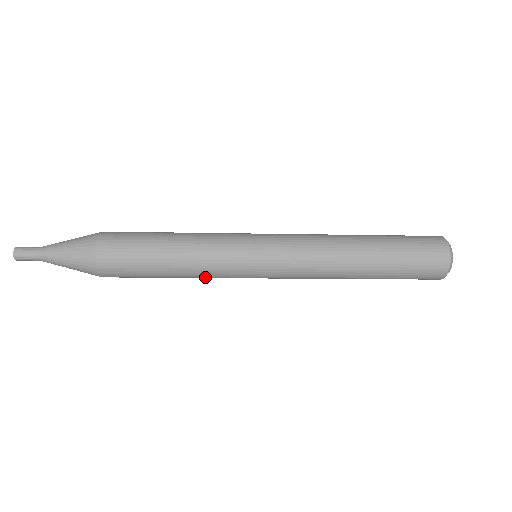
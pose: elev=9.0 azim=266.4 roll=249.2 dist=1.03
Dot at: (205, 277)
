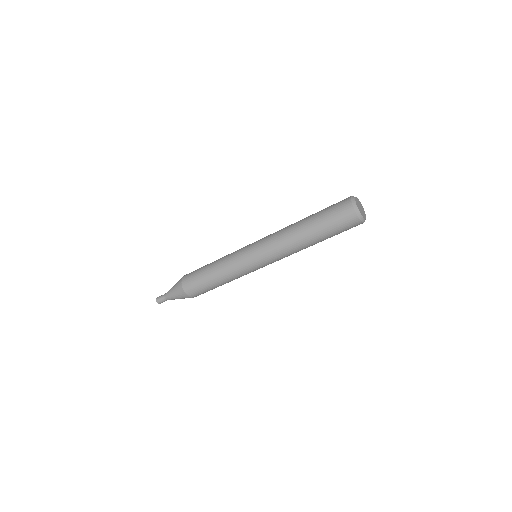
Dot at: (235, 278)
